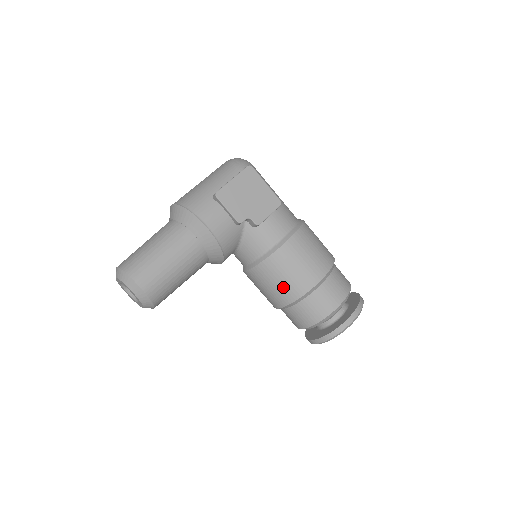
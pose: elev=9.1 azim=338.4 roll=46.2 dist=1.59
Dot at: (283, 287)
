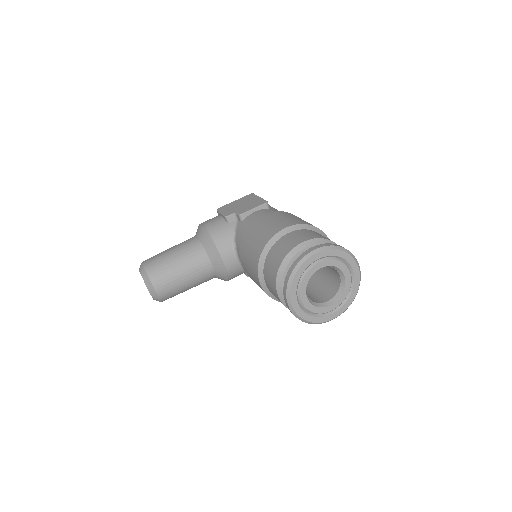
Dot at: (253, 250)
